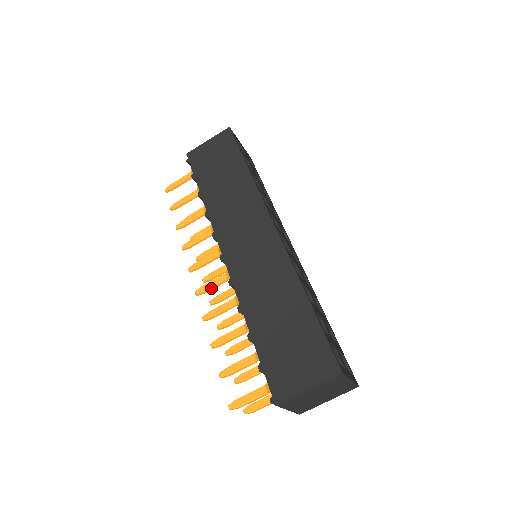
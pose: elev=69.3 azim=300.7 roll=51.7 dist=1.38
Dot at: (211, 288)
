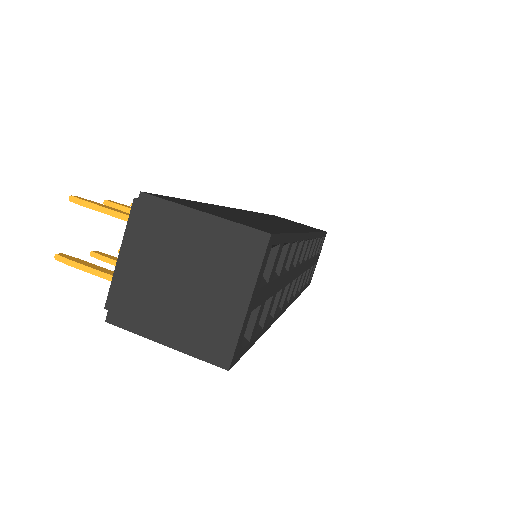
Dot at: occluded
